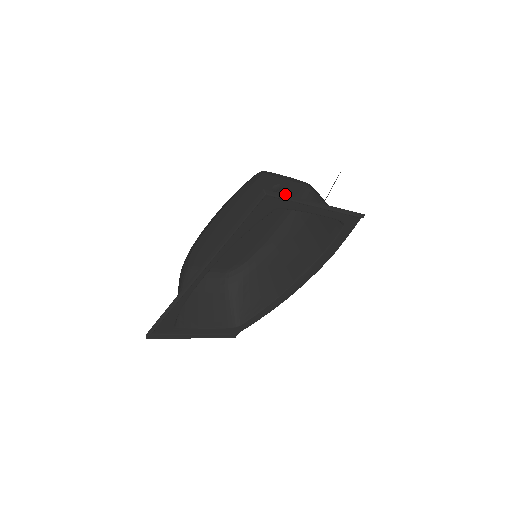
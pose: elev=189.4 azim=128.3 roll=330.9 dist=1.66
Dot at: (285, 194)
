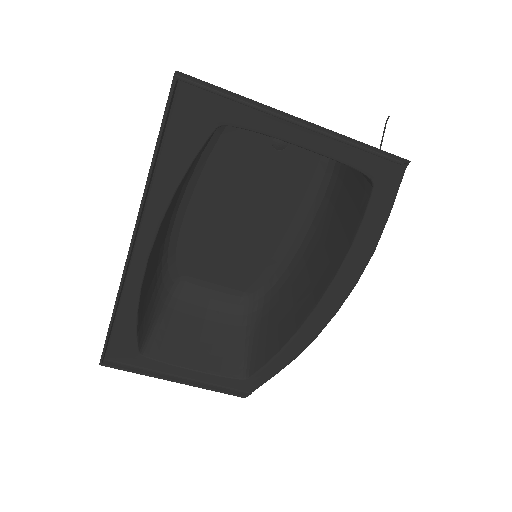
Dot at: (299, 157)
